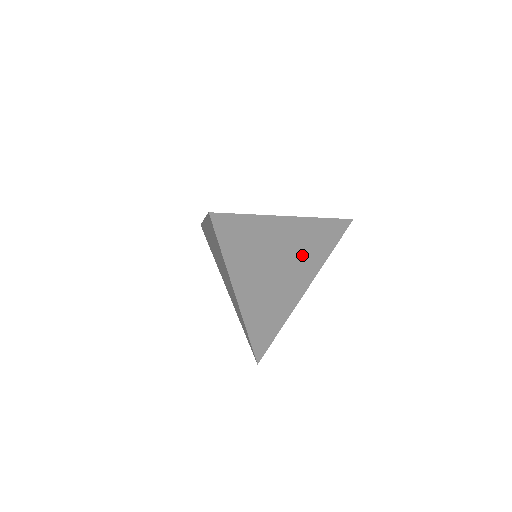
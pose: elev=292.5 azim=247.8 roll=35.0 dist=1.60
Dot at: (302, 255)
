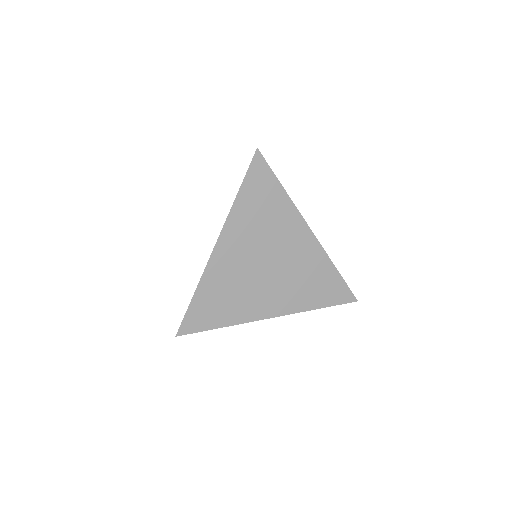
Dot at: (294, 278)
